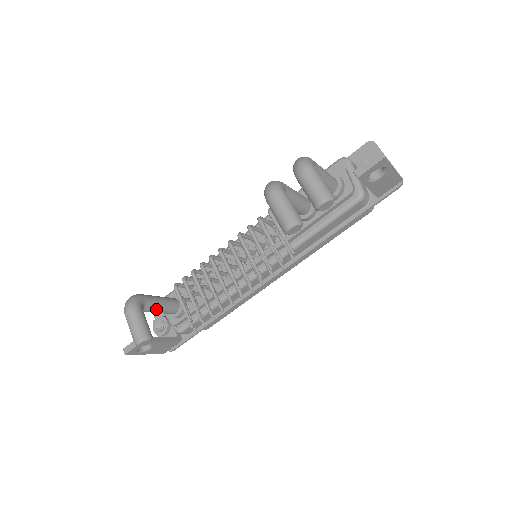
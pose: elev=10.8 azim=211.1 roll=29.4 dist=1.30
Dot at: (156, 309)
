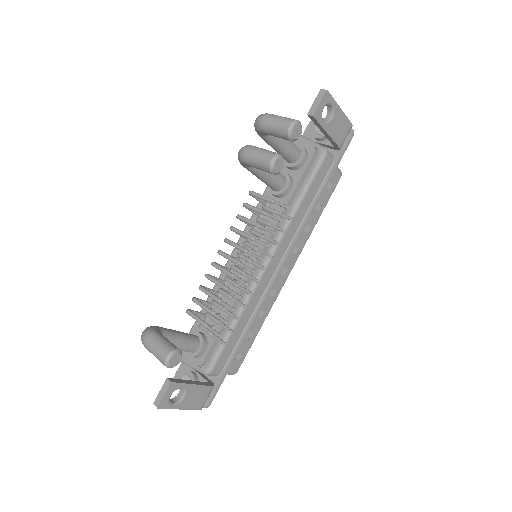
Dot at: (175, 340)
